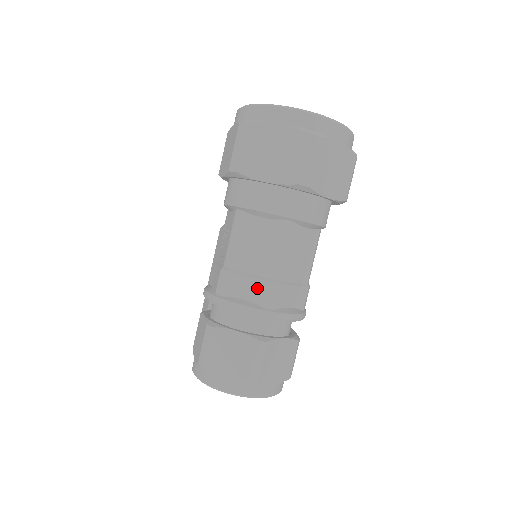
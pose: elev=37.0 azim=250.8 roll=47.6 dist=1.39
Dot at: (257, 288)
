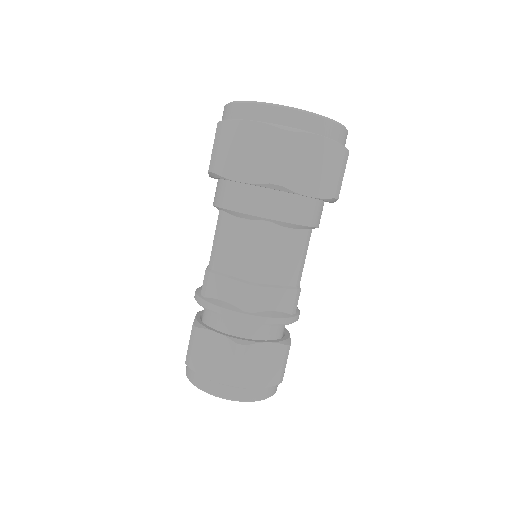
Dot at: (236, 290)
